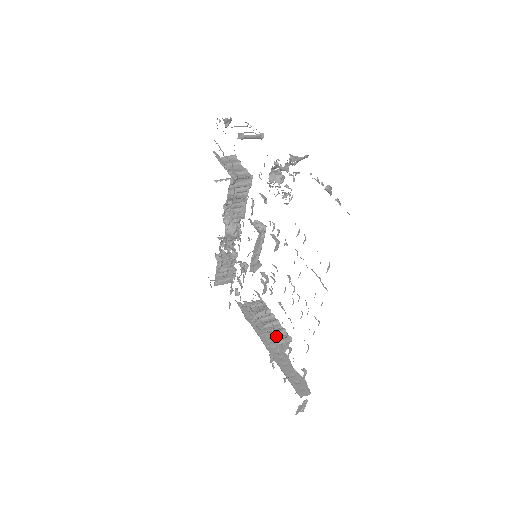
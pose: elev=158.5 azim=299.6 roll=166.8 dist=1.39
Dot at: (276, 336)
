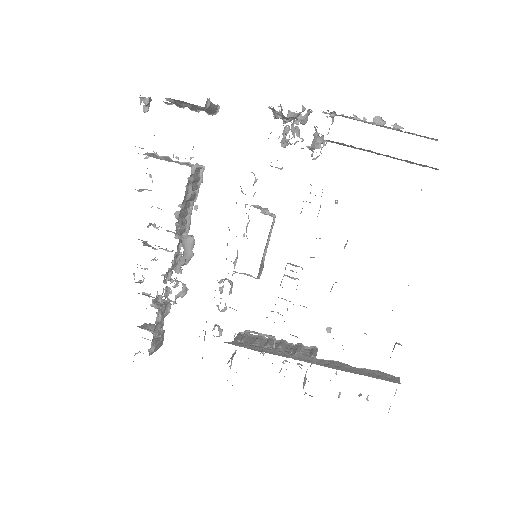
Dot at: (304, 352)
